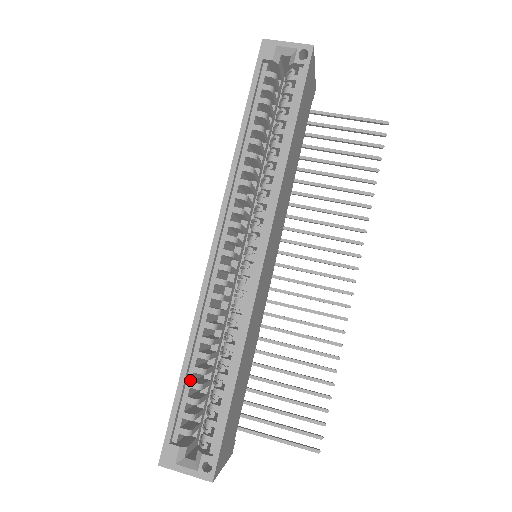
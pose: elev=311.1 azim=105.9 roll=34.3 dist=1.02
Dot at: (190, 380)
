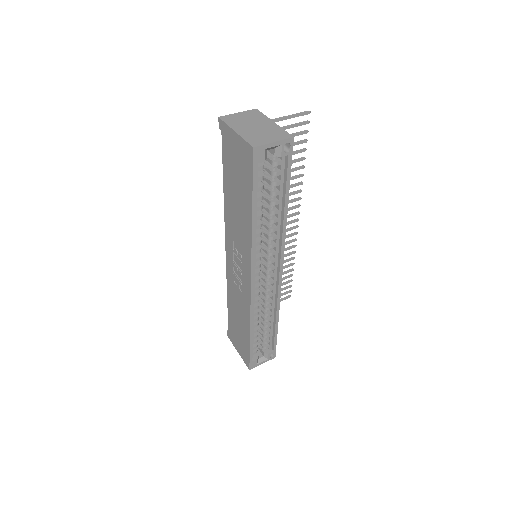
Dot at: (253, 337)
